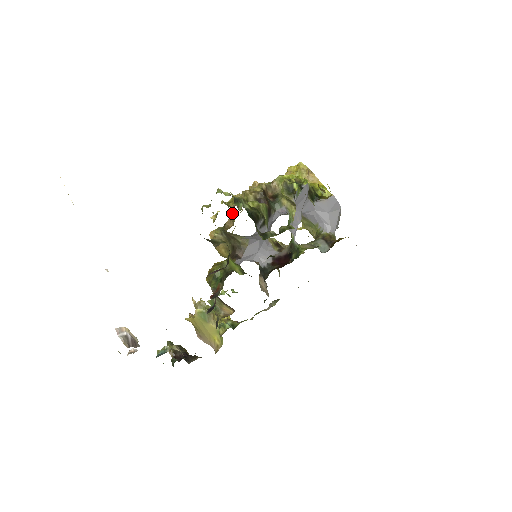
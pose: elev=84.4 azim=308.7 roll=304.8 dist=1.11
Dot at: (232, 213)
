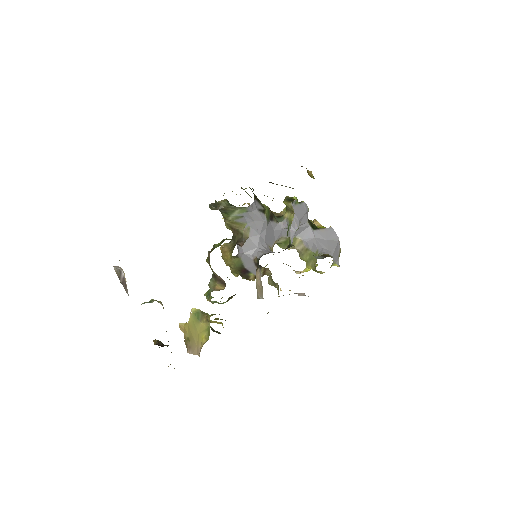
Dot at: occluded
